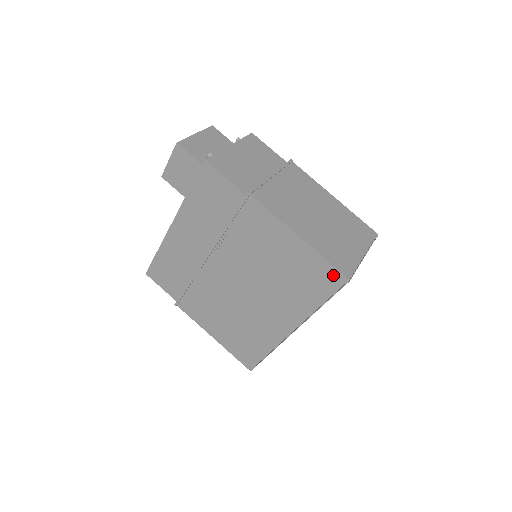
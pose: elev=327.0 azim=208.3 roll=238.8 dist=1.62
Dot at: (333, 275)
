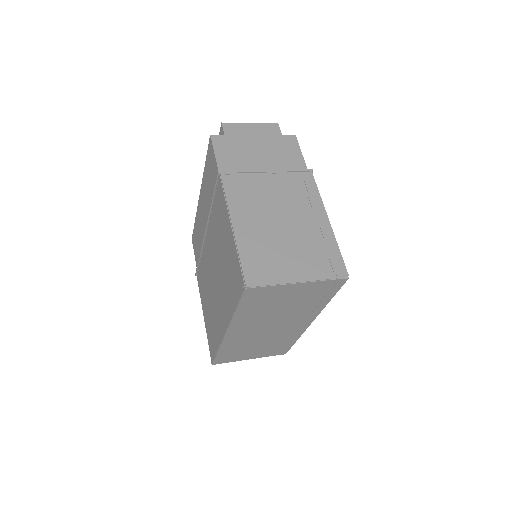
Dot at: (240, 277)
